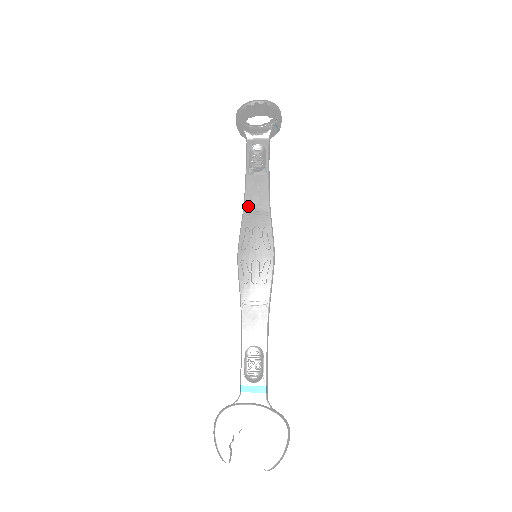
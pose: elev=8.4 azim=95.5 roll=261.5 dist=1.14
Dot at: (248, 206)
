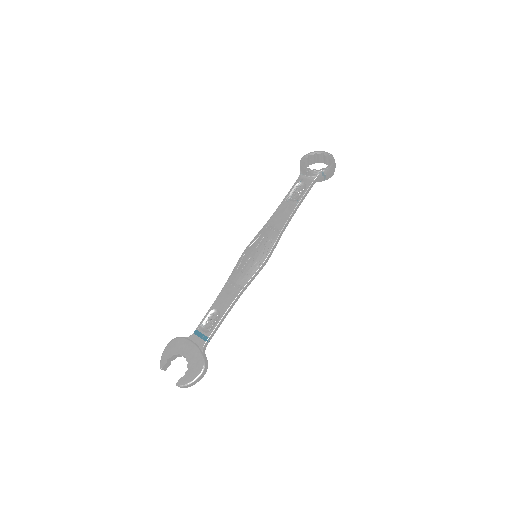
Dot at: (271, 221)
